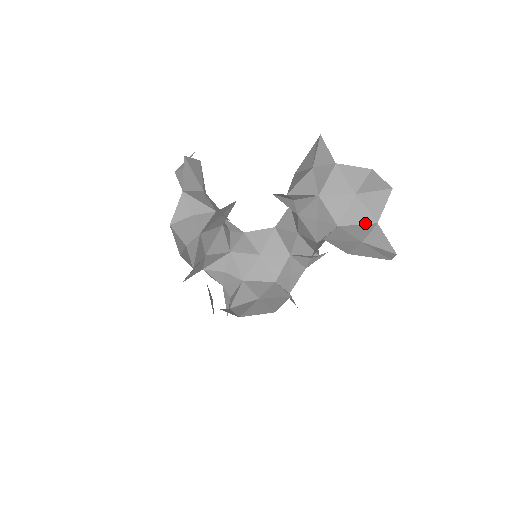
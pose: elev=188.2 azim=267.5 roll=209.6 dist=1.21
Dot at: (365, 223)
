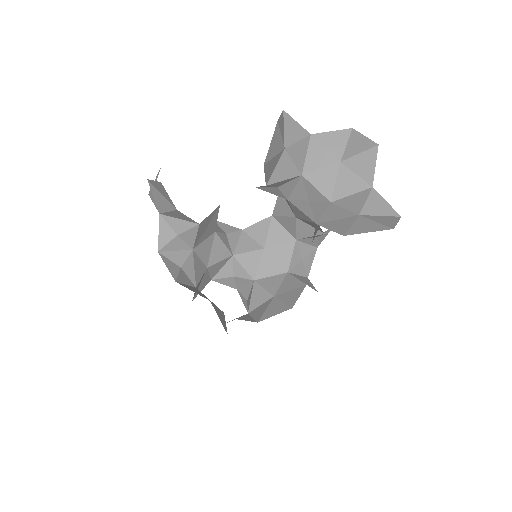
Dot at: (359, 191)
